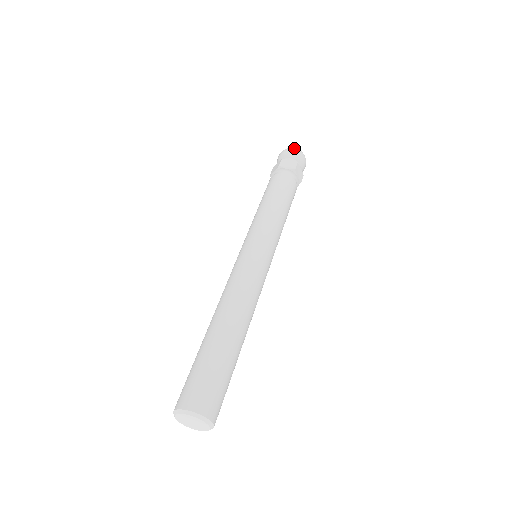
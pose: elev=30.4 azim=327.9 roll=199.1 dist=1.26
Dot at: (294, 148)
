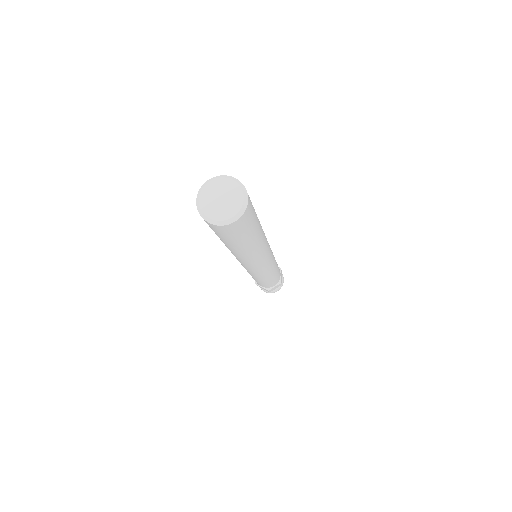
Dot at: occluded
